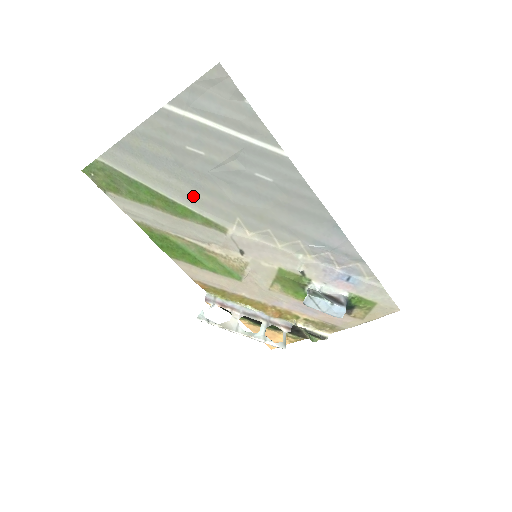
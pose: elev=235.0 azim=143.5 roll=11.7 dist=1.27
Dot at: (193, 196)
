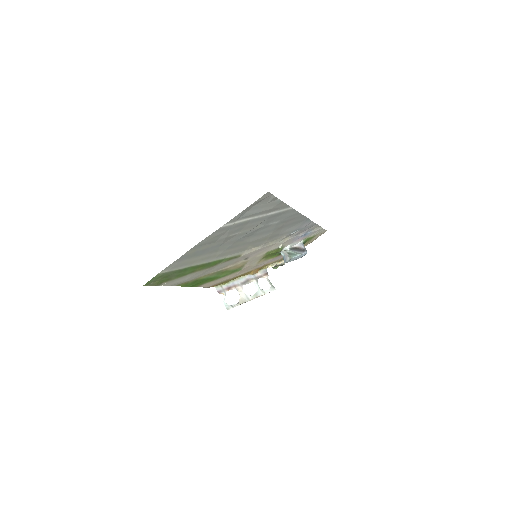
Dot at: (224, 253)
